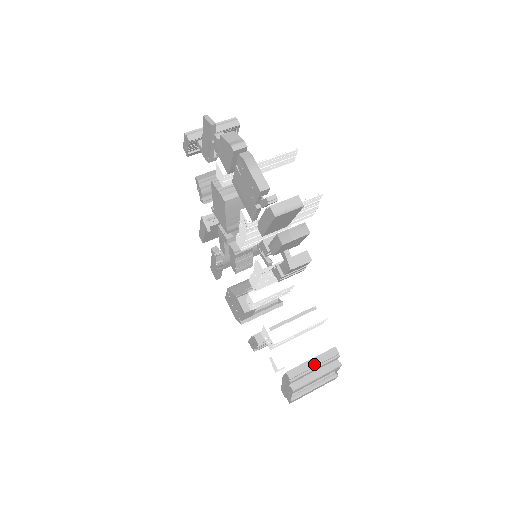
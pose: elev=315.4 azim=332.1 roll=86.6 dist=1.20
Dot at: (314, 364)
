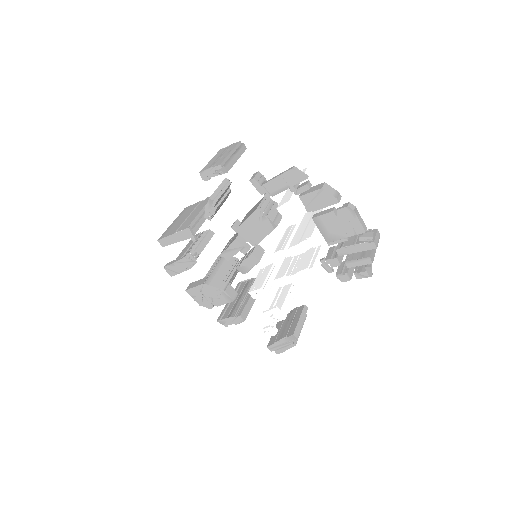
Dot at: (302, 322)
